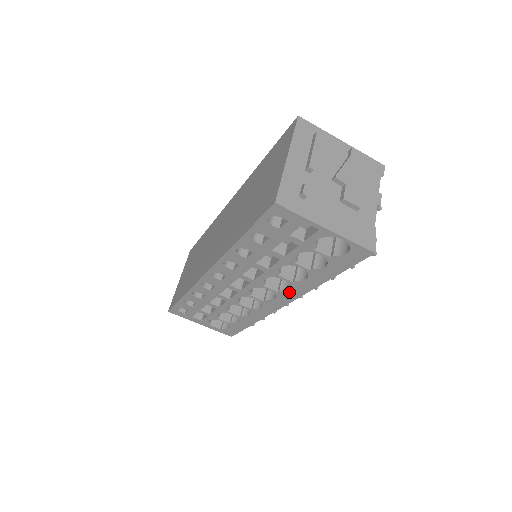
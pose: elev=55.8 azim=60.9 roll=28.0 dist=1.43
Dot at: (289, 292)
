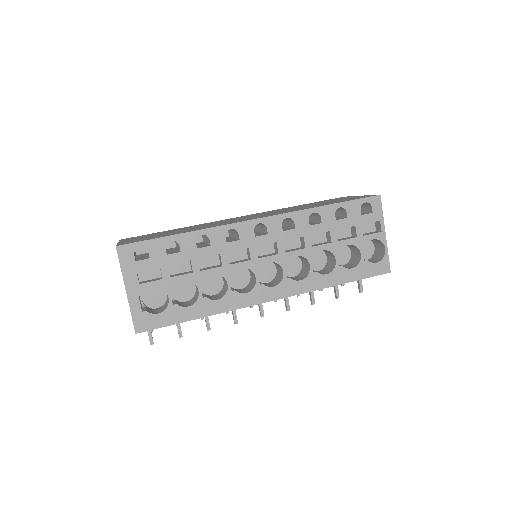
Dot at: (296, 284)
